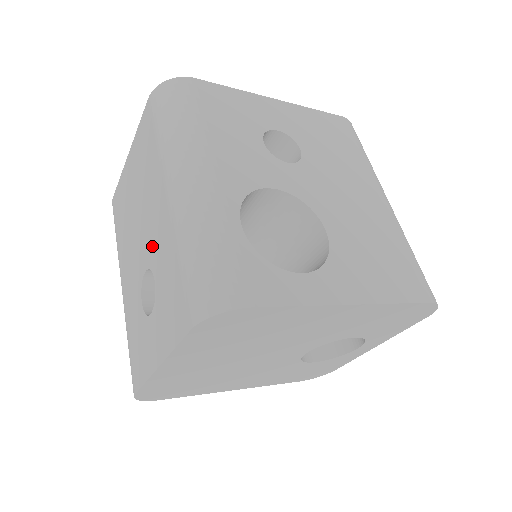
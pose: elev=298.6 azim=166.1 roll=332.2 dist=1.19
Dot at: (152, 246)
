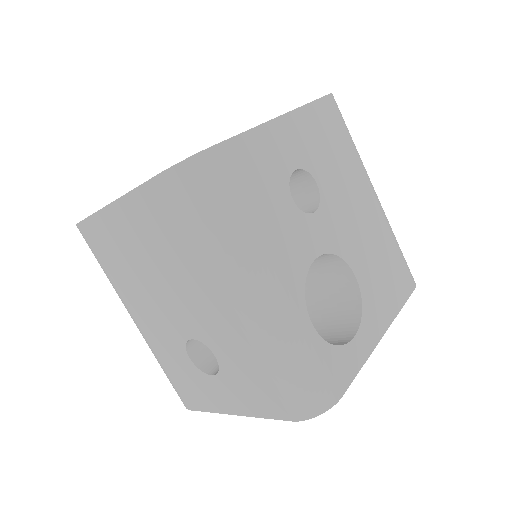
Dot at: (204, 328)
